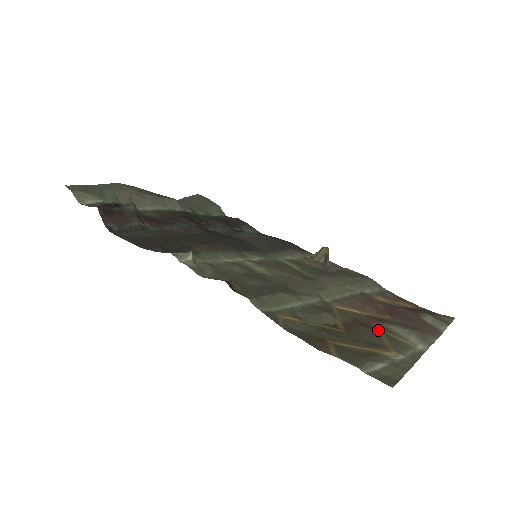
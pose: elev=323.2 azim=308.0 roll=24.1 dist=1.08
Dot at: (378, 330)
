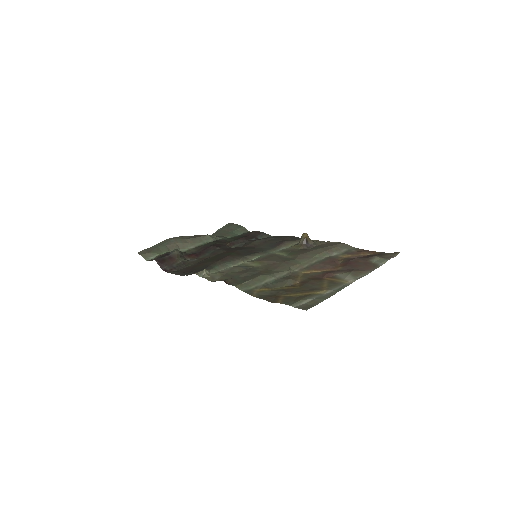
Dot at: (325, 279)
